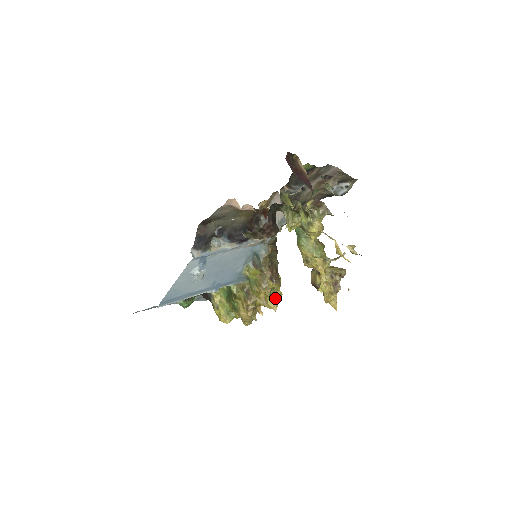
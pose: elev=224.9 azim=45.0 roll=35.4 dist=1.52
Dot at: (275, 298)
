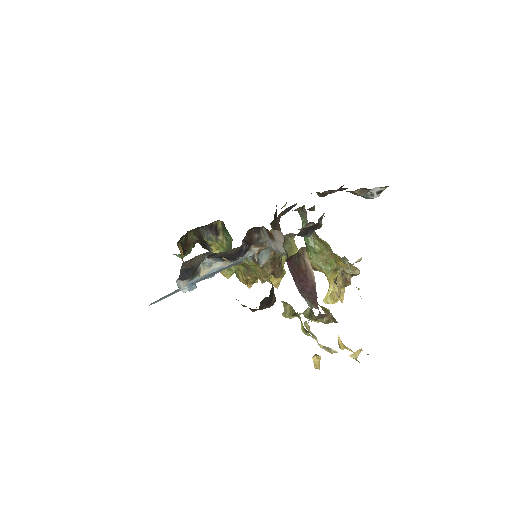
Dot at: occluded
